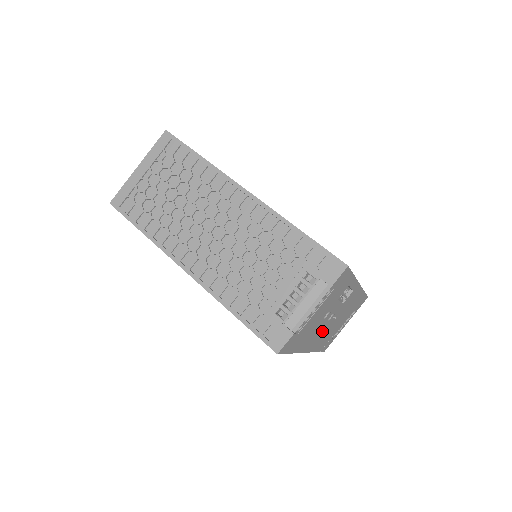
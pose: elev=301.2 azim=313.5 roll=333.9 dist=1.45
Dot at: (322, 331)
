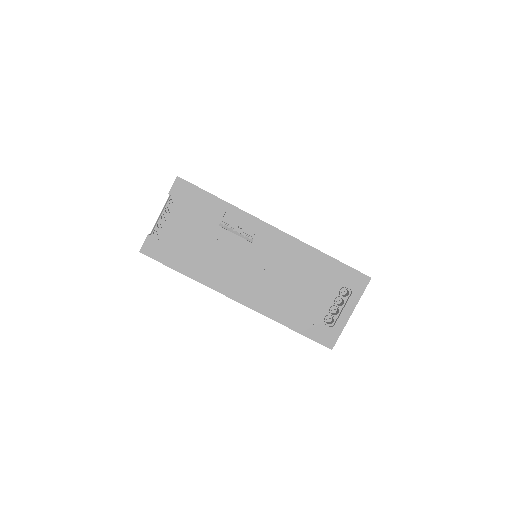
Dot at: (244, 276)
